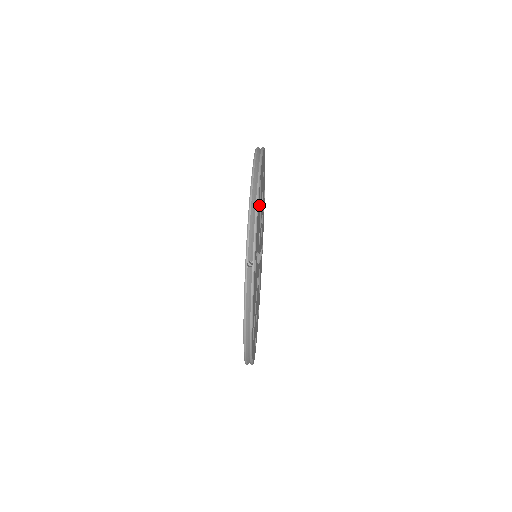
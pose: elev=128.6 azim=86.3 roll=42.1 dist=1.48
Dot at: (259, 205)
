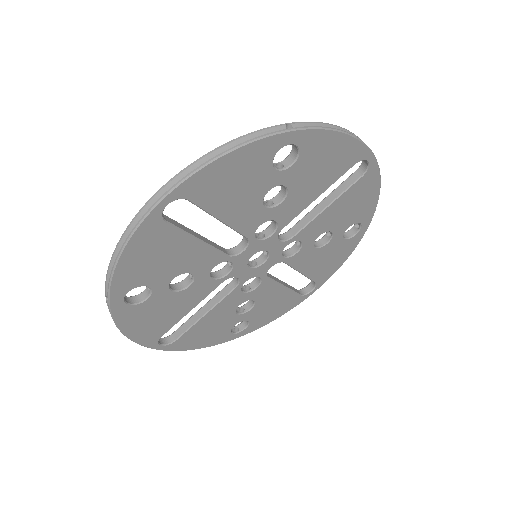
Dot at: (339, 171)
